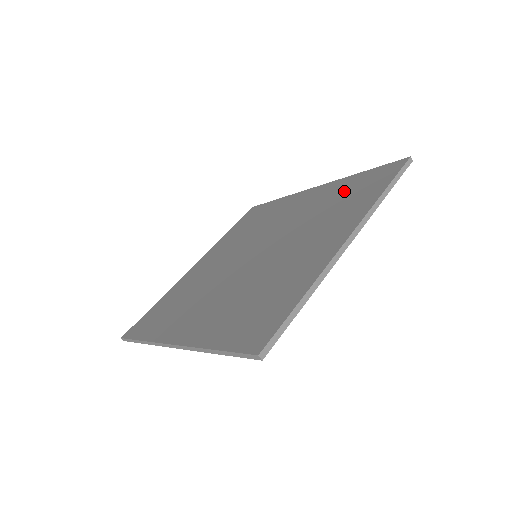
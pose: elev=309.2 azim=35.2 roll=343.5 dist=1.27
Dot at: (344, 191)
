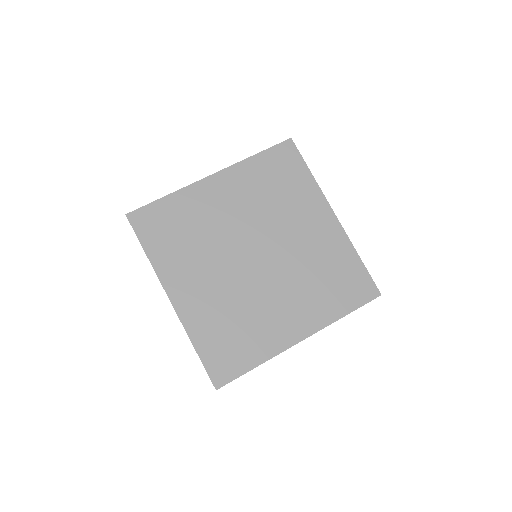
Dot at: (337, 268)
